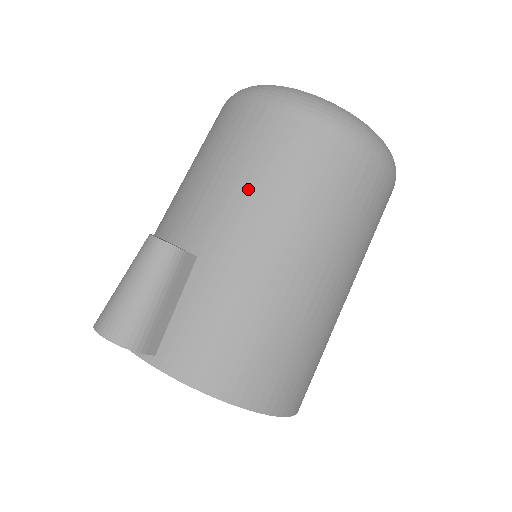
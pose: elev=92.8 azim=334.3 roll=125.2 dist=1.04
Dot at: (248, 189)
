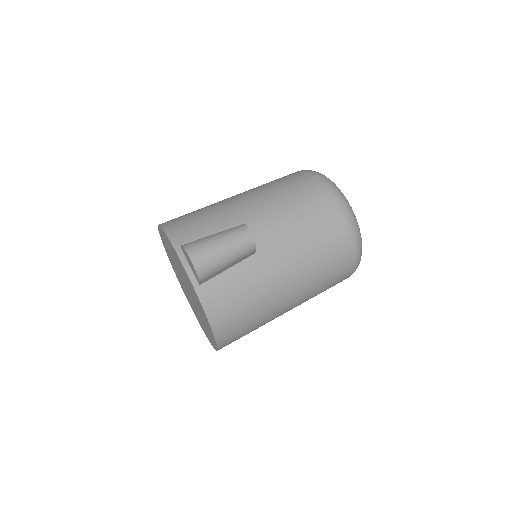
Dot at: (302, 242)
